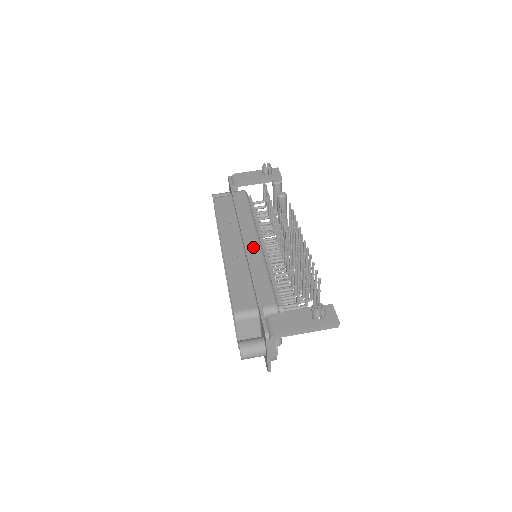
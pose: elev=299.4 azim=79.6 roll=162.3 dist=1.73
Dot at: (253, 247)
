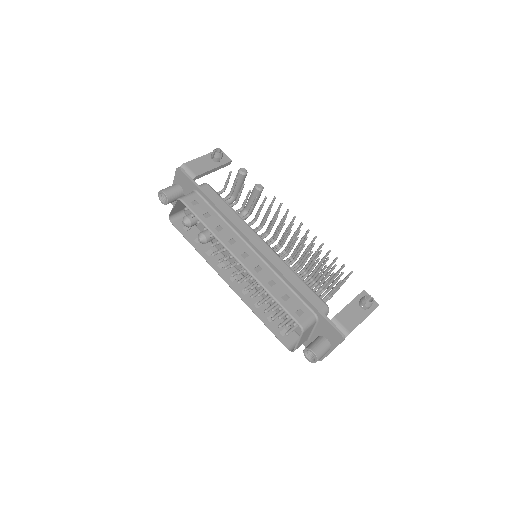
Dot at: (267, 252)
